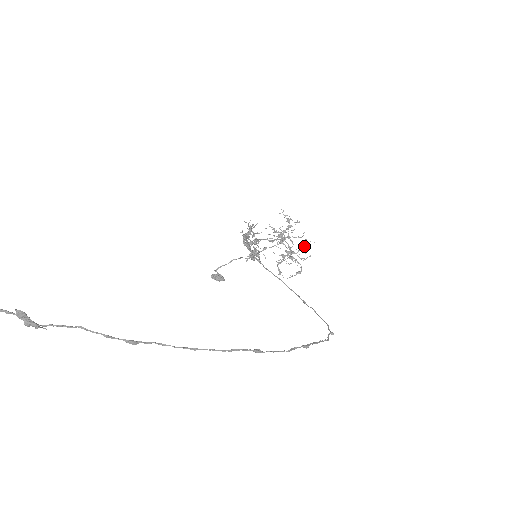
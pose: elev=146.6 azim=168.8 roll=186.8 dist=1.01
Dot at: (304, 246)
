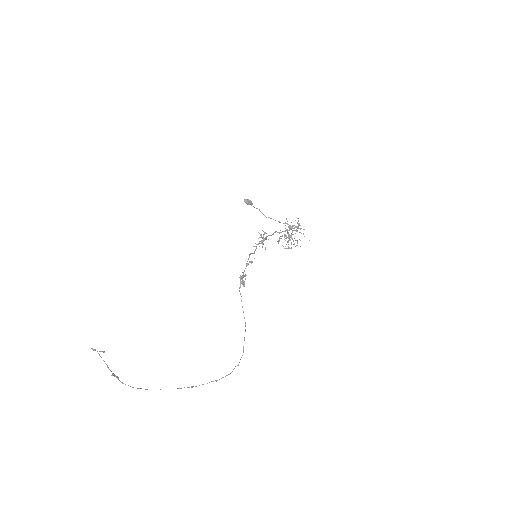
Dot at: (300, 240)
